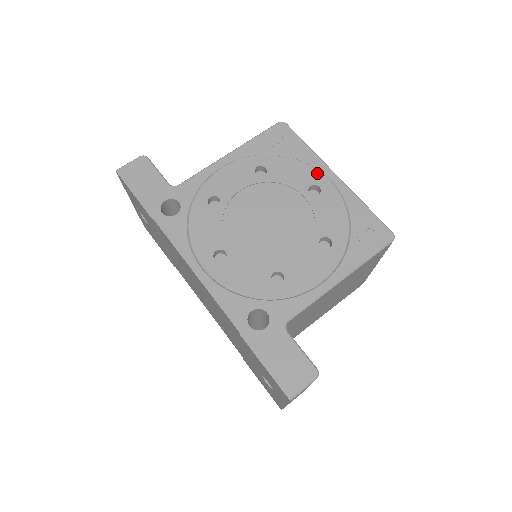
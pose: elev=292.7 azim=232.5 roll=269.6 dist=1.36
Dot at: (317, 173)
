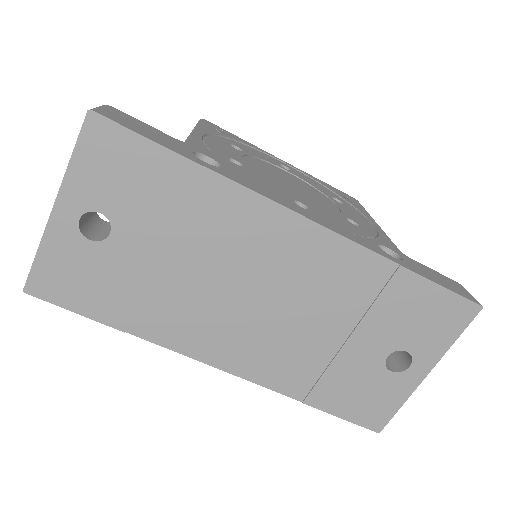
Dot at: (271, 157)
